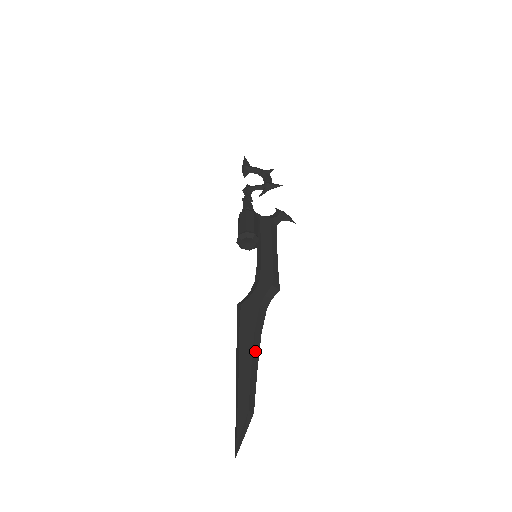
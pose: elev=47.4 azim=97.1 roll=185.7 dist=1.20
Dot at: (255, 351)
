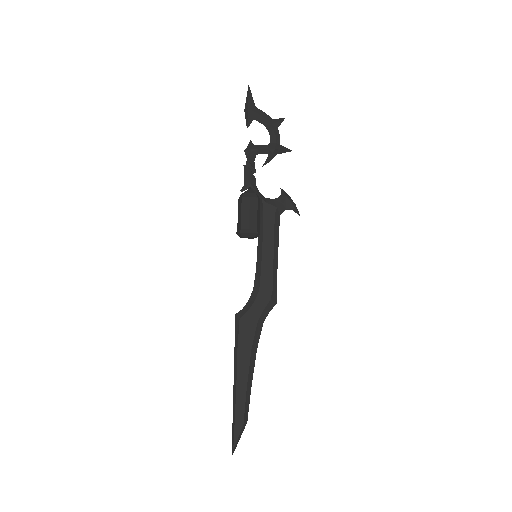
Dot at: (251, 369)
